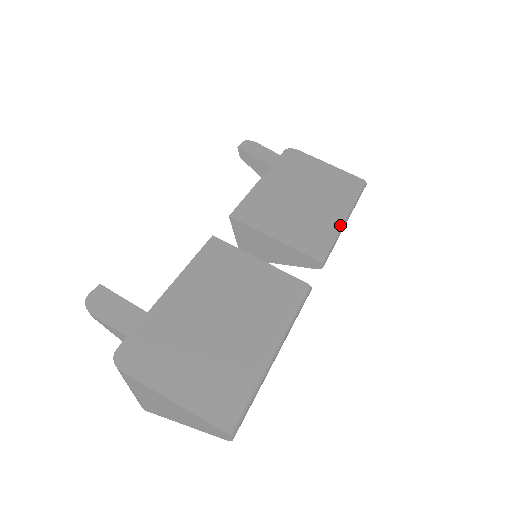
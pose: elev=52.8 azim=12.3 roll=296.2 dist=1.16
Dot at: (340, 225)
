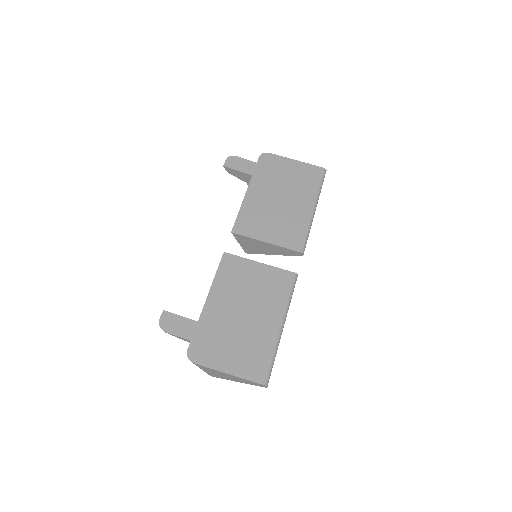
Dot at: (311, 217)
